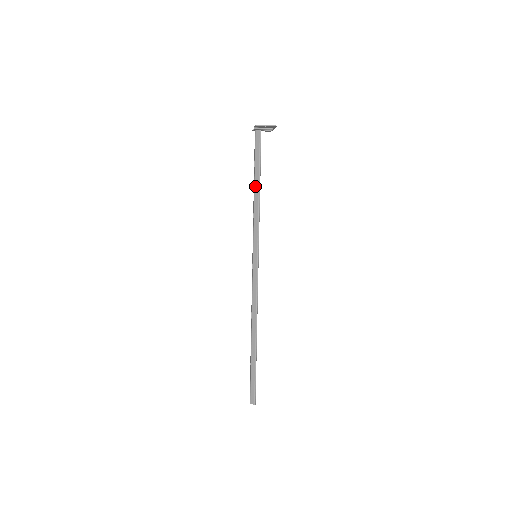
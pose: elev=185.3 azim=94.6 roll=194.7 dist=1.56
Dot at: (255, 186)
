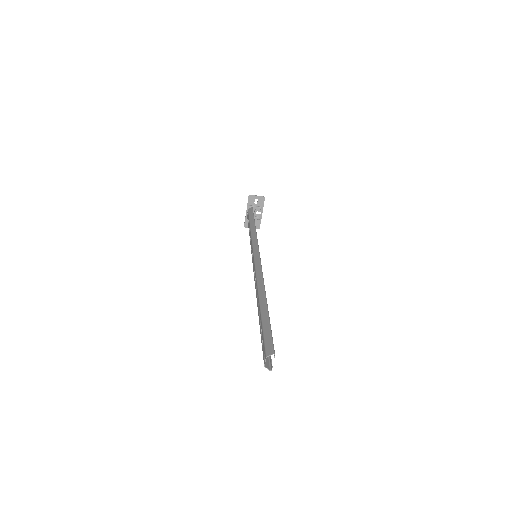
Dot at: (250, 225)
